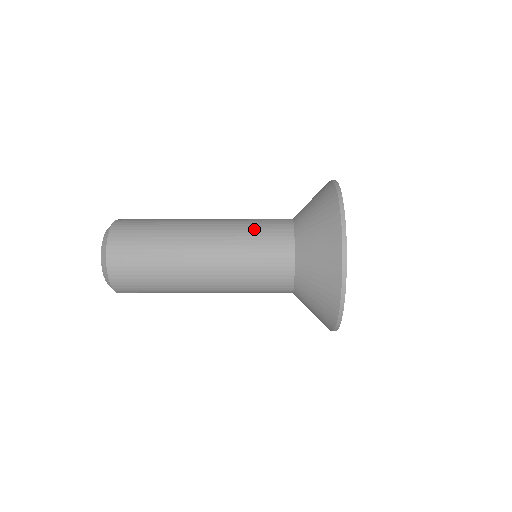
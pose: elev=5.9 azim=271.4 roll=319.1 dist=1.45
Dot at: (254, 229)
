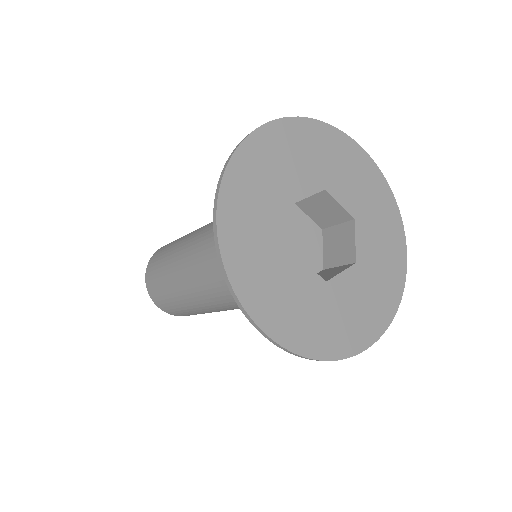
Dot at: occluded
